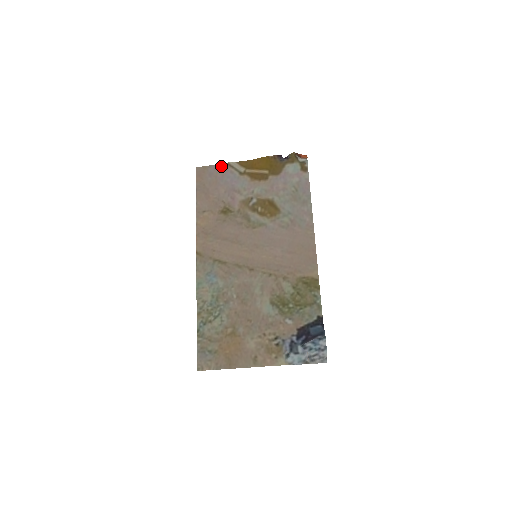
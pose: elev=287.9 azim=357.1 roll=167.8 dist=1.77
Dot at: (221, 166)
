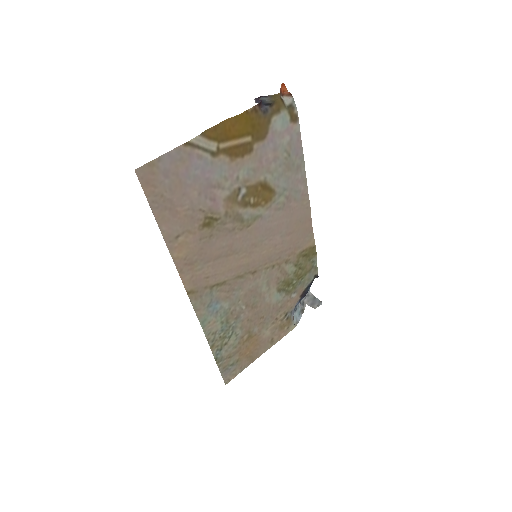
Dot at: (179, 152)
